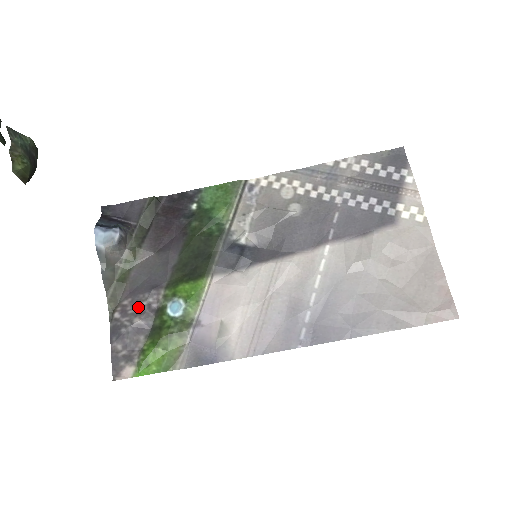
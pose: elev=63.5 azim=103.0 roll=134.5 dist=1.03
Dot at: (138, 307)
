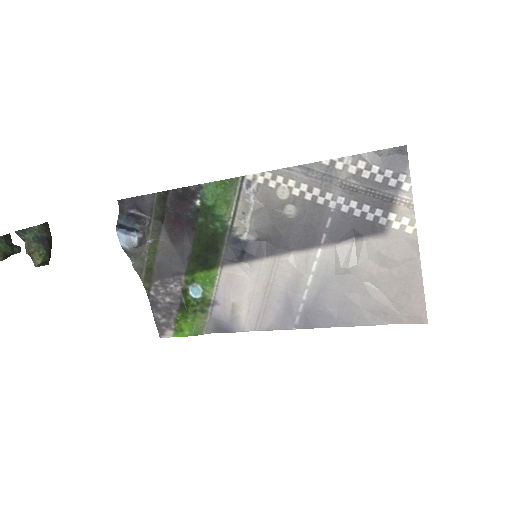
Dot at: (167, 288)
